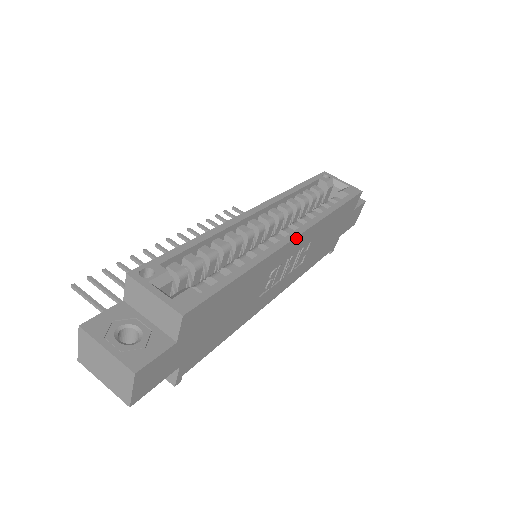
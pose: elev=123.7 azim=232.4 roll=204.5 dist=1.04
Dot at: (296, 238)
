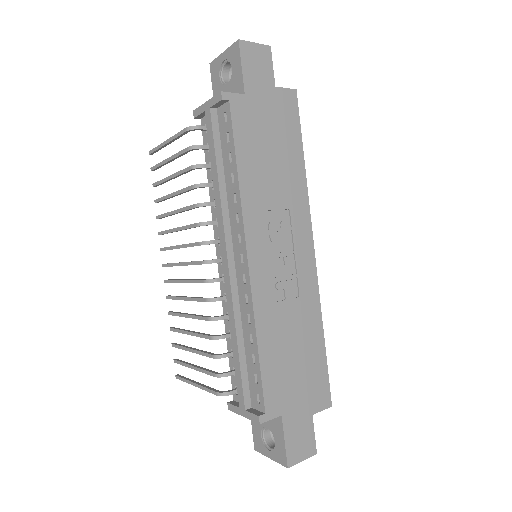
Dot at: (312, 247)
